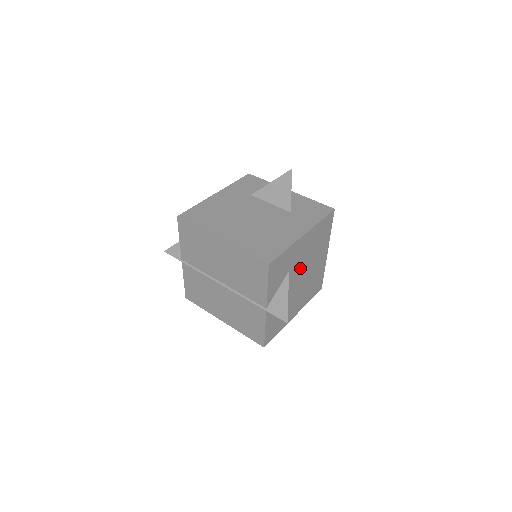
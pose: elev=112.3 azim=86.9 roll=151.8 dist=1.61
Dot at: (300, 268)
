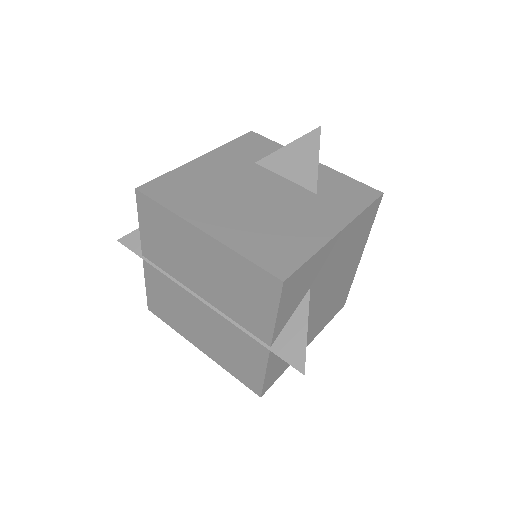
Dot at: (325, 282)
